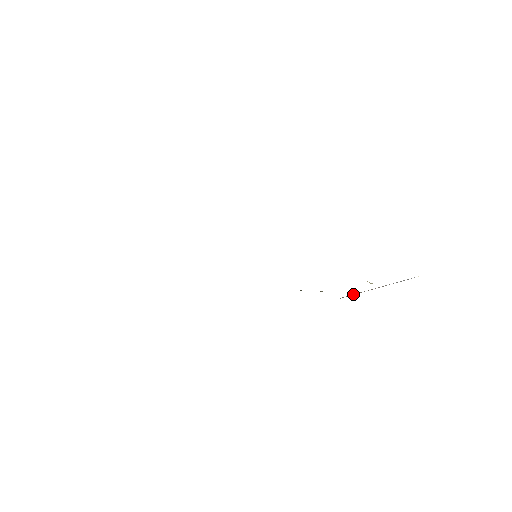
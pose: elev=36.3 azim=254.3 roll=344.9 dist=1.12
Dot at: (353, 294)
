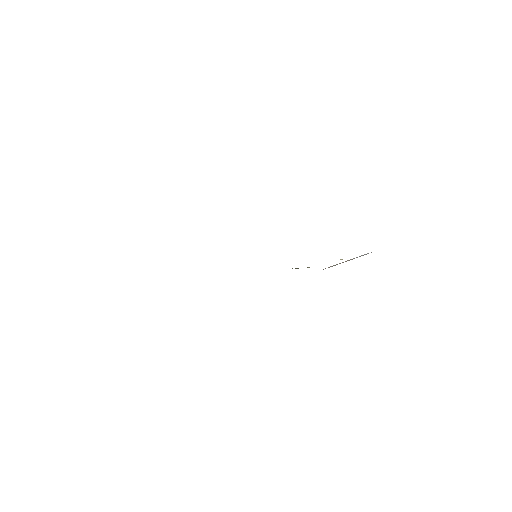
Dot at: (333, 265)
